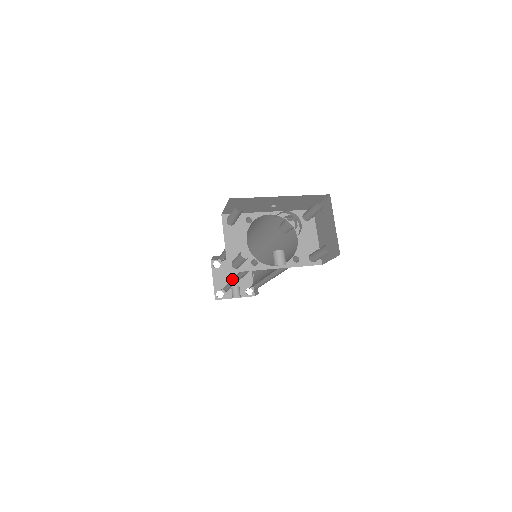
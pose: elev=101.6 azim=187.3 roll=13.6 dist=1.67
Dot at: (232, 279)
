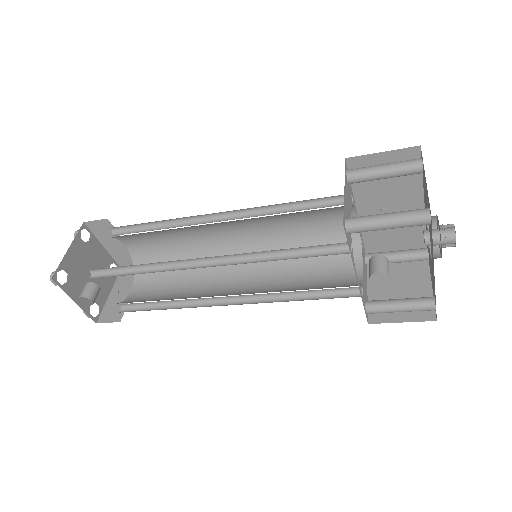
Dot at: occluded
